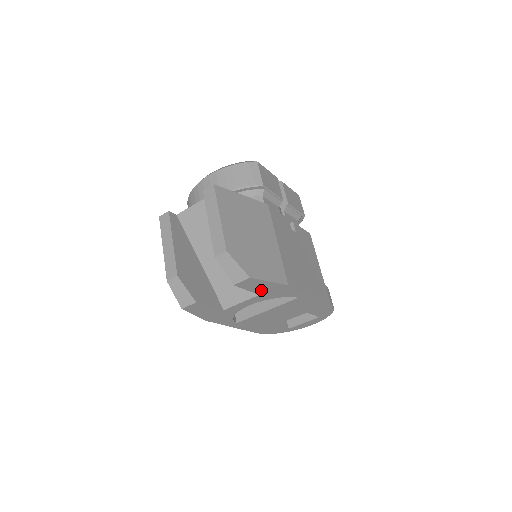
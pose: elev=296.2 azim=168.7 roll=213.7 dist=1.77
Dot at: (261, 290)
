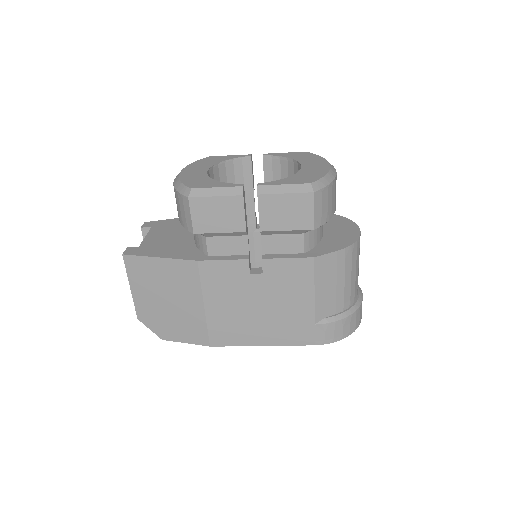
Dot at: occluded
